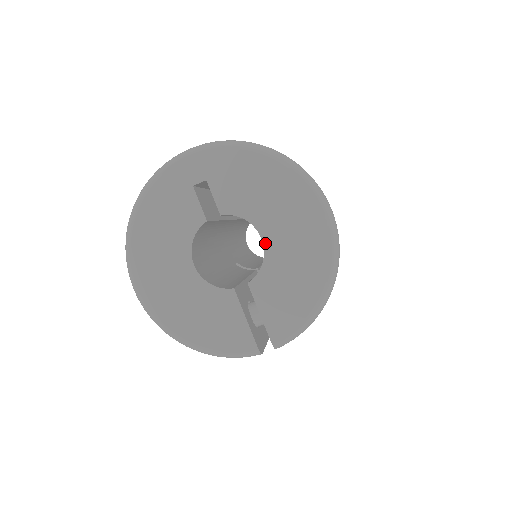
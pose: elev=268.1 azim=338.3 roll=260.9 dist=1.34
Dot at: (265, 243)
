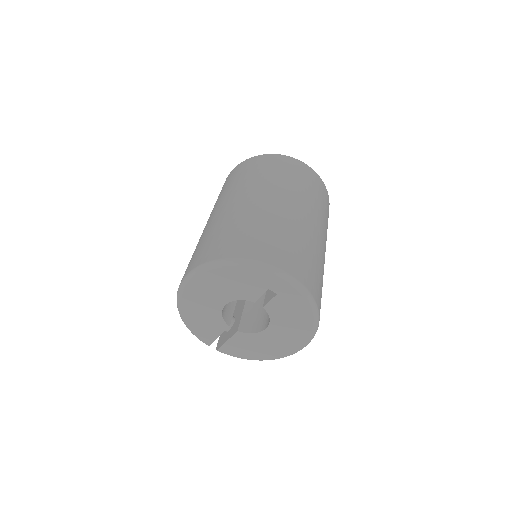
Dot at: (265, 331)
